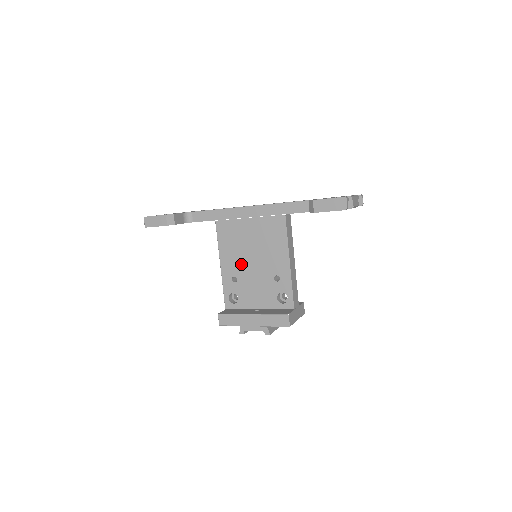
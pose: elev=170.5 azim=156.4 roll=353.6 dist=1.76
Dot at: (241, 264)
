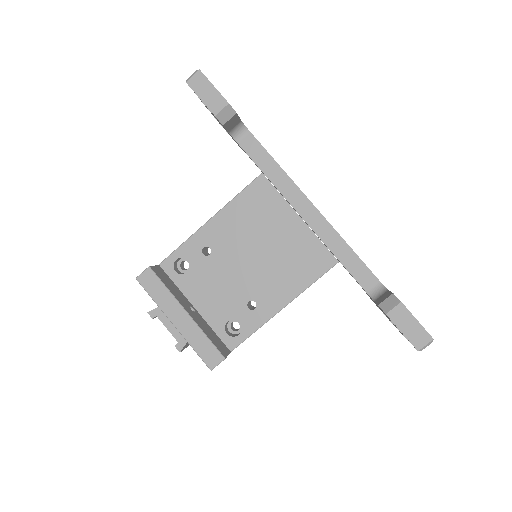
Dot at: (233, 246)
